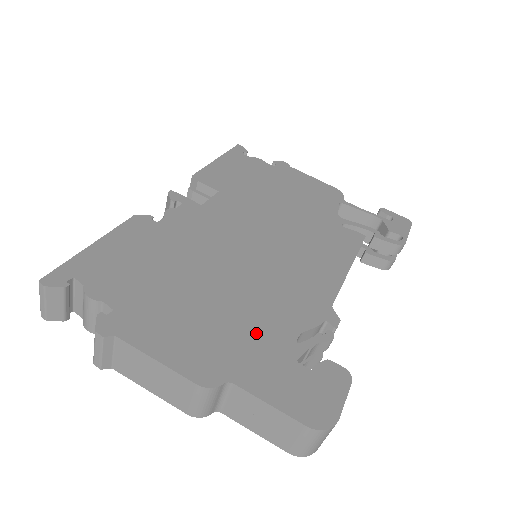
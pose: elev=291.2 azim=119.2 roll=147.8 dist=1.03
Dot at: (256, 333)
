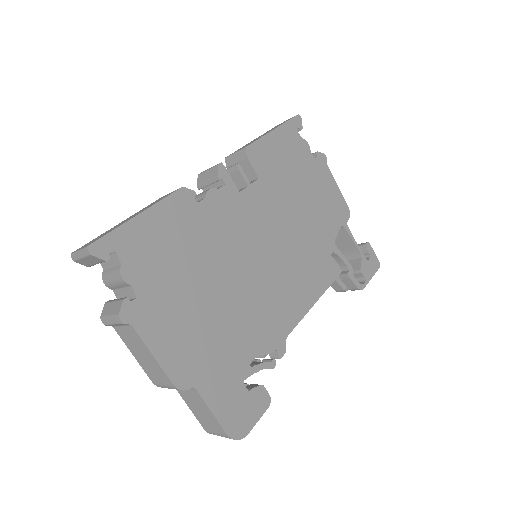
Dot at: (227, 349)
